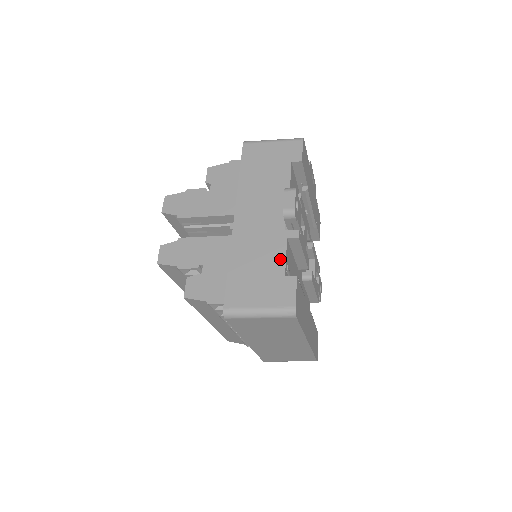
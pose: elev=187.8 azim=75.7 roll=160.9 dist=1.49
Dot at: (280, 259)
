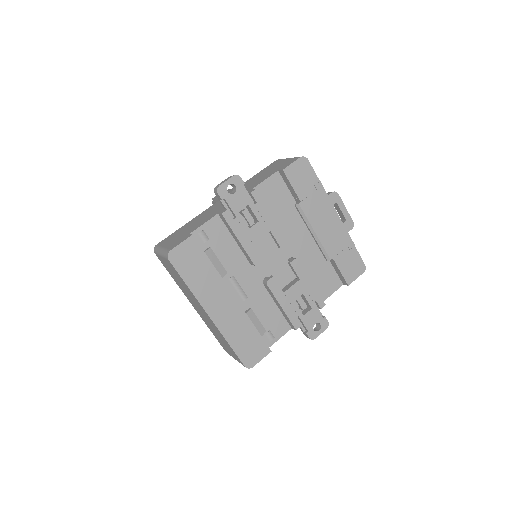
Dot at: (201, 224)
